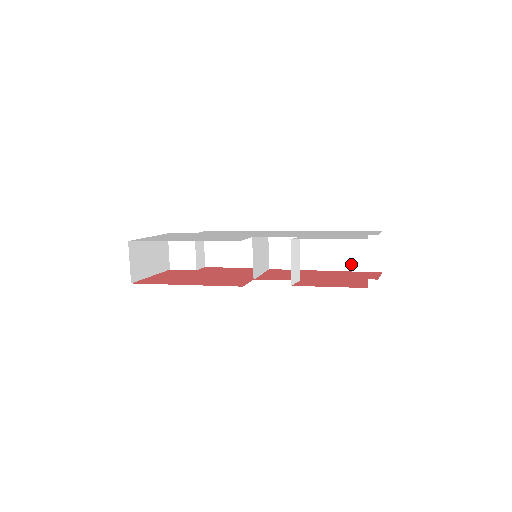
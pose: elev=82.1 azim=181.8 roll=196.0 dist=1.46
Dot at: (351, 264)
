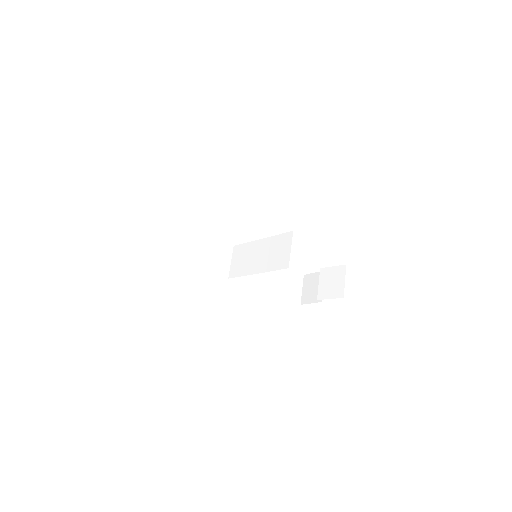
Dot at: (284, 293)
